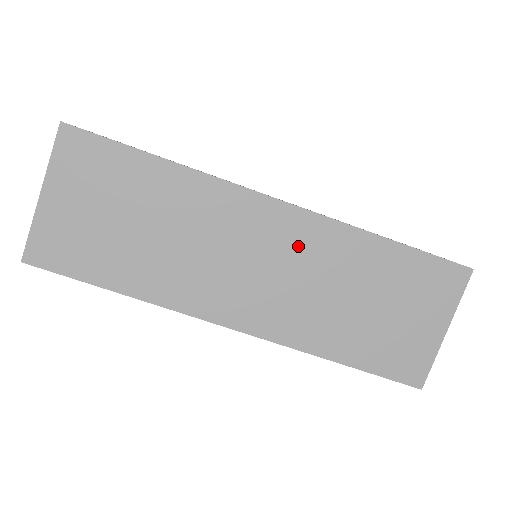
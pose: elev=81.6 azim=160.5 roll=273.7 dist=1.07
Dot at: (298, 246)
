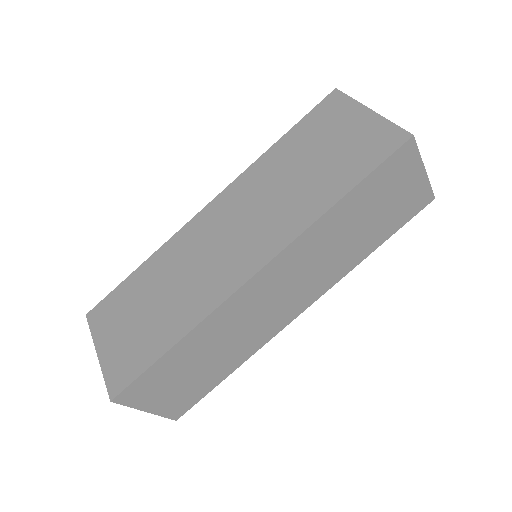
Dot at: (239, 202)
